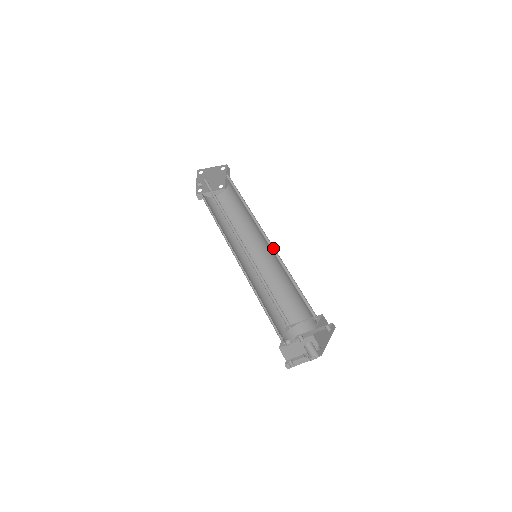
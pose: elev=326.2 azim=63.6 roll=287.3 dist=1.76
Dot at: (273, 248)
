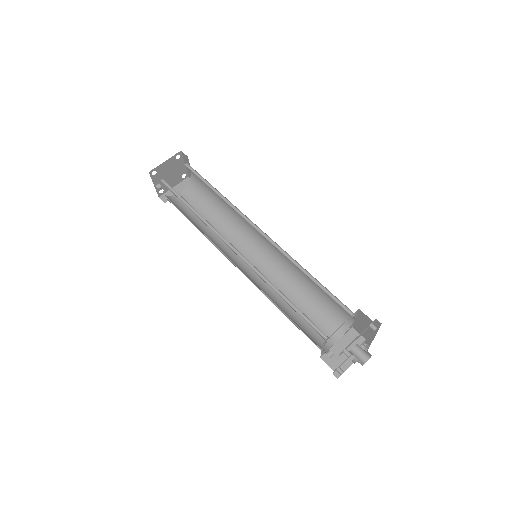
Dot at: (273, 242)
